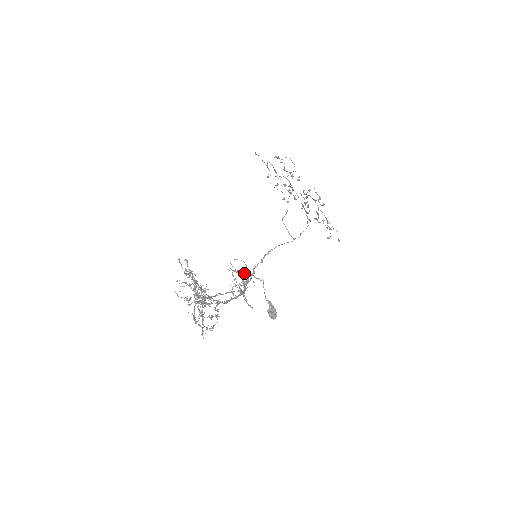
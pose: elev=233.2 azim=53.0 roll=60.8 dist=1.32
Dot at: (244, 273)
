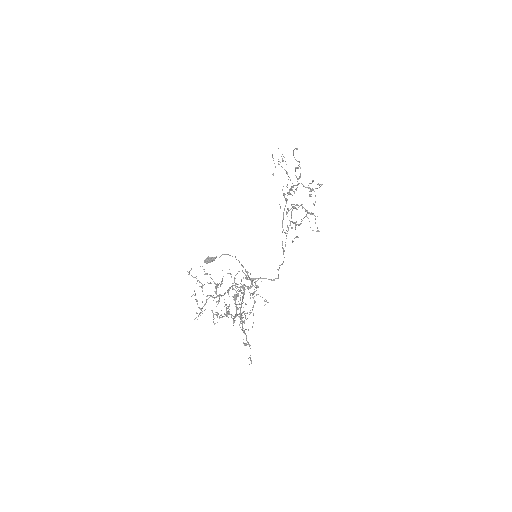
Dot at: (252, 281)
